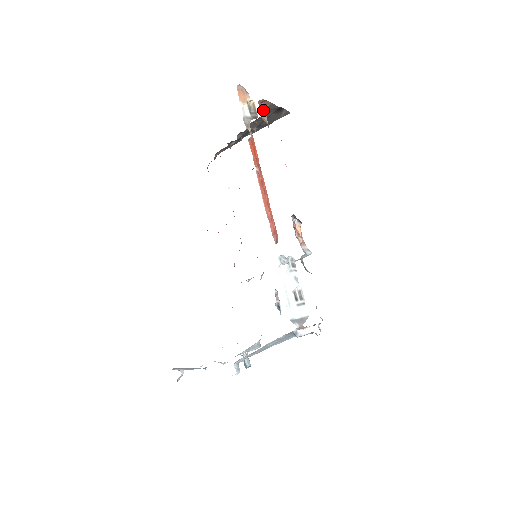
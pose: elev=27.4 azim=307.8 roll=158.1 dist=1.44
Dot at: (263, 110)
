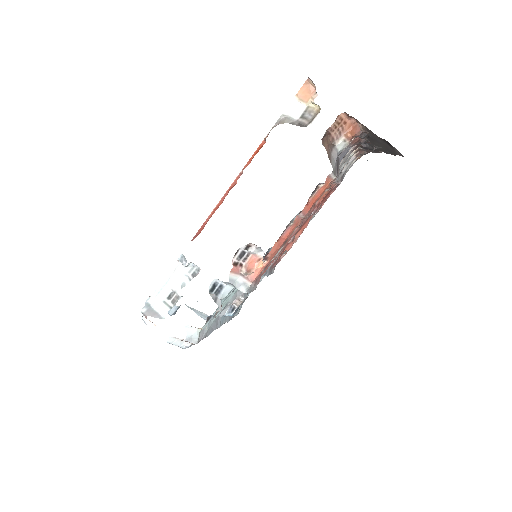
Dot at: (348, 127)
